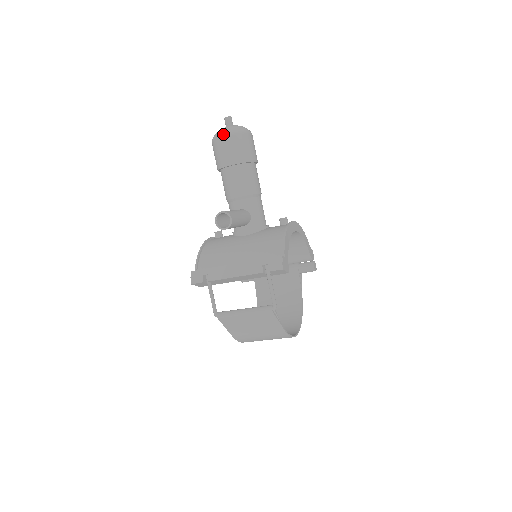
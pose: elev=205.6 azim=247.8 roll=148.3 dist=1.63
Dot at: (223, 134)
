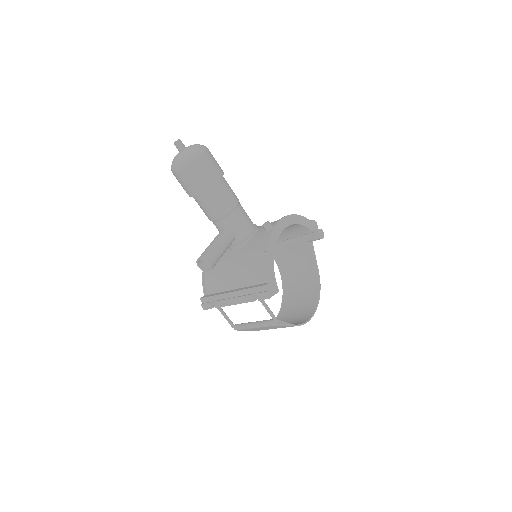
Dot at: (176, 169)
